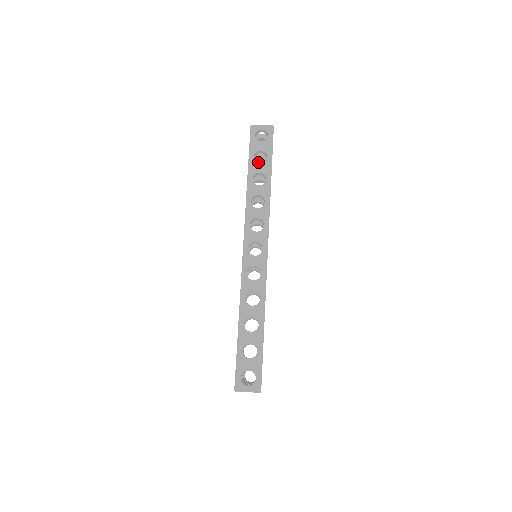
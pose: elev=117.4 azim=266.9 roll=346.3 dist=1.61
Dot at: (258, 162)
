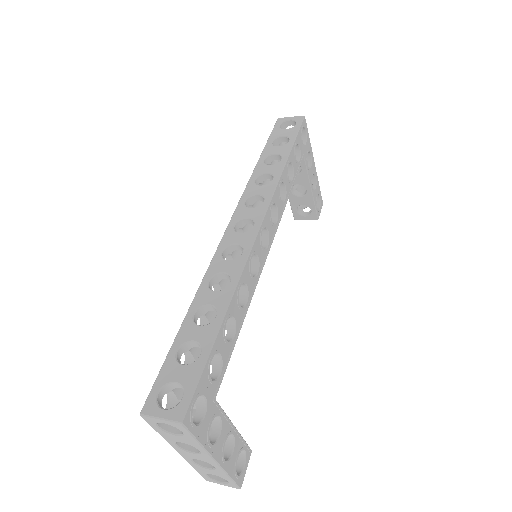
Dot at: occluded
